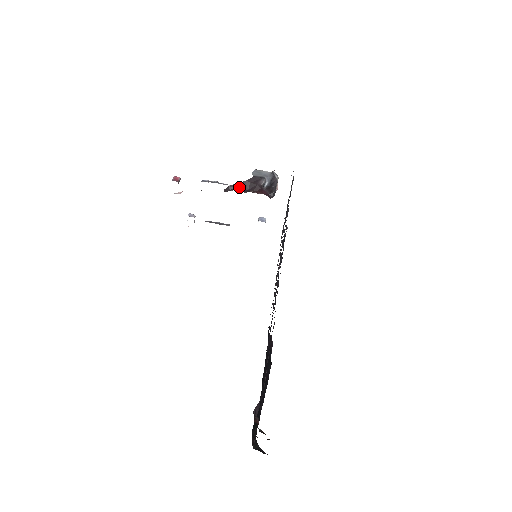
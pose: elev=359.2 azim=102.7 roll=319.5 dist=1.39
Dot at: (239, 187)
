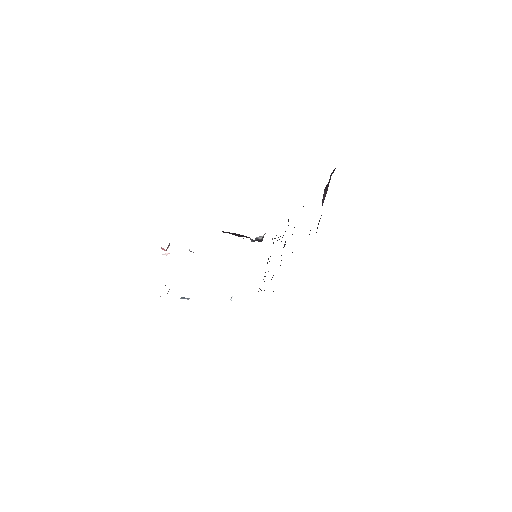
Dot at: (232, 234)
